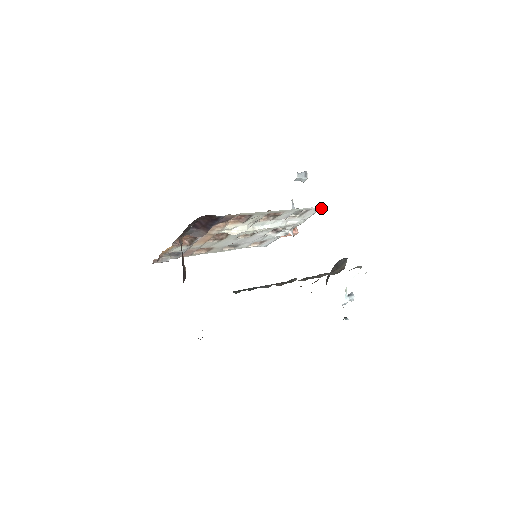
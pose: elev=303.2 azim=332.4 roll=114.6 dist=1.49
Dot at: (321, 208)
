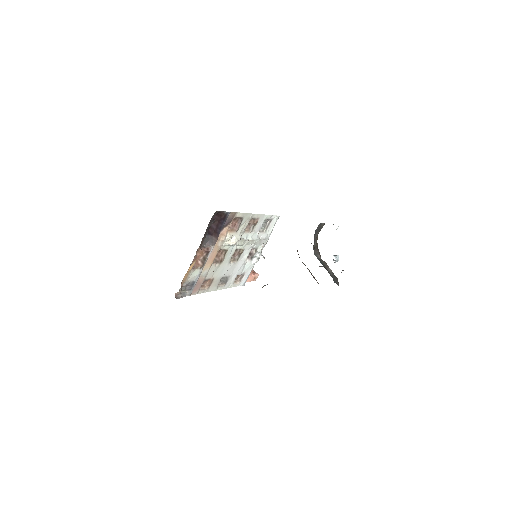
Dot at: (278, 217)
